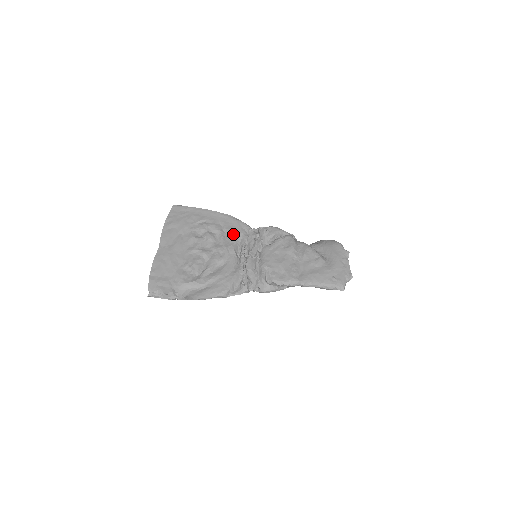
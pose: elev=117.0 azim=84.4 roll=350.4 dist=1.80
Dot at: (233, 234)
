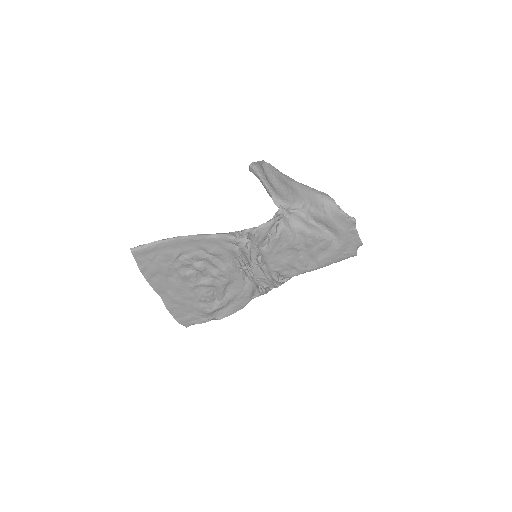
Dot at: (222, 255)
